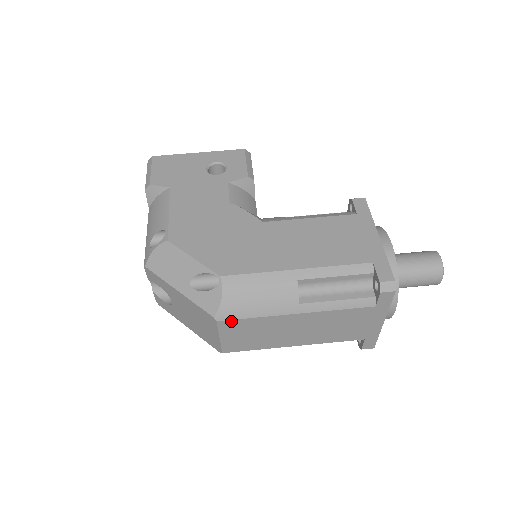
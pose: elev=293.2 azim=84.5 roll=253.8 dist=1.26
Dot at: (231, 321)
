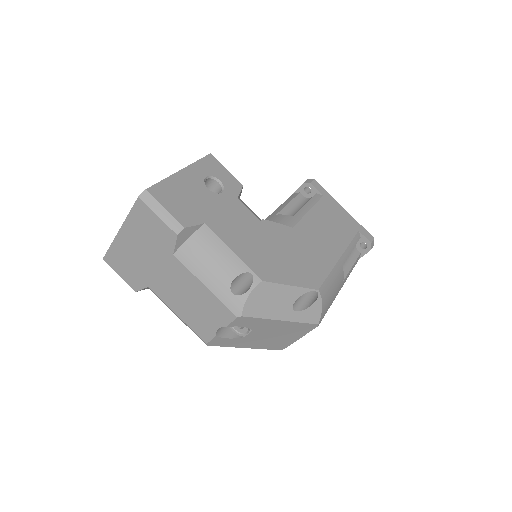
Dot at: (321, 320)
